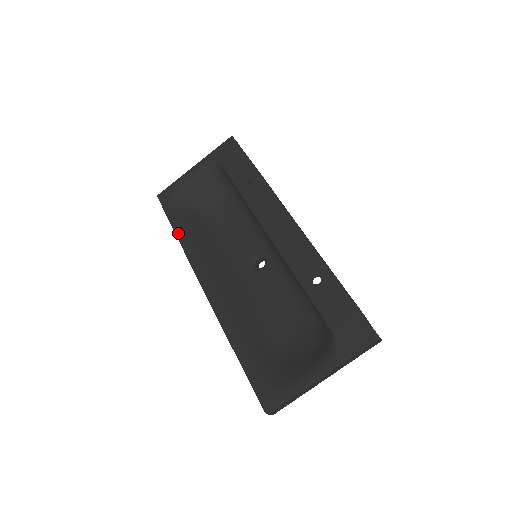
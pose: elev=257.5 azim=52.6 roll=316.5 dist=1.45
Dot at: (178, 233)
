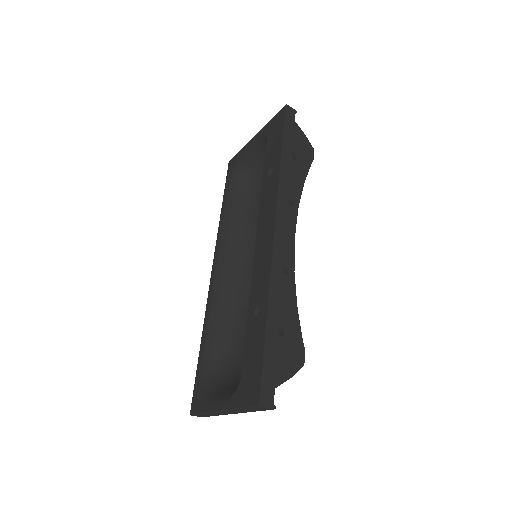
Dot at: (222, 208)
